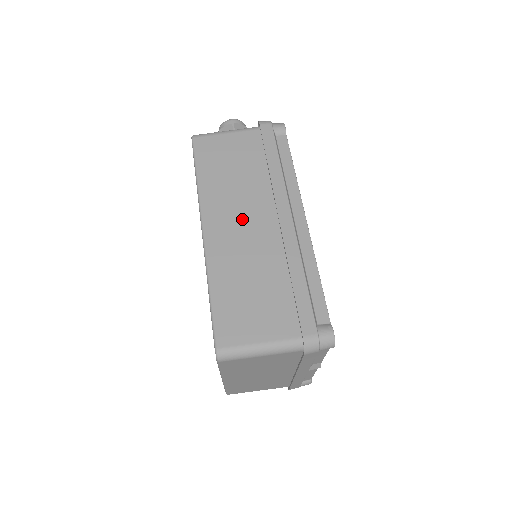
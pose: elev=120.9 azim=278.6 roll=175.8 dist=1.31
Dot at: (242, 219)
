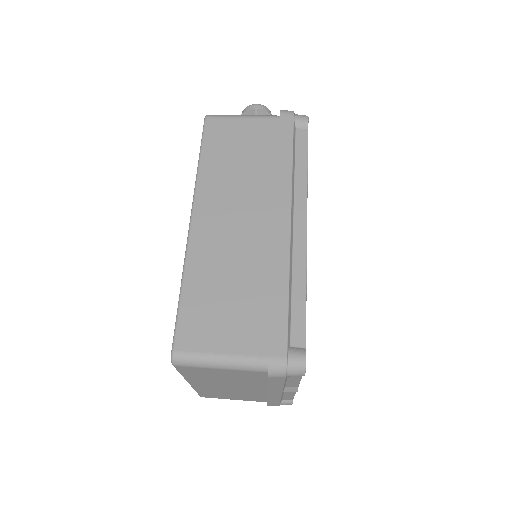
Dot at: (236, 214)
